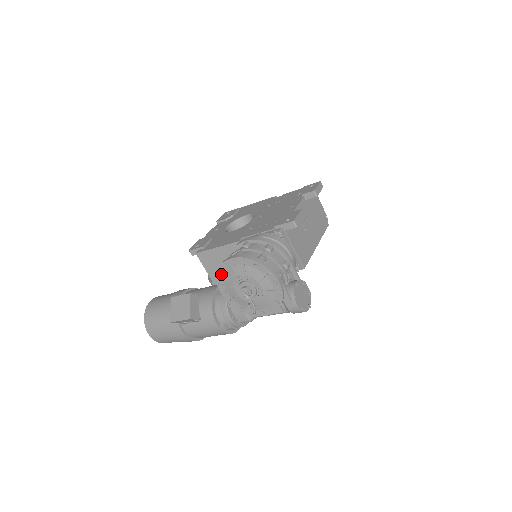
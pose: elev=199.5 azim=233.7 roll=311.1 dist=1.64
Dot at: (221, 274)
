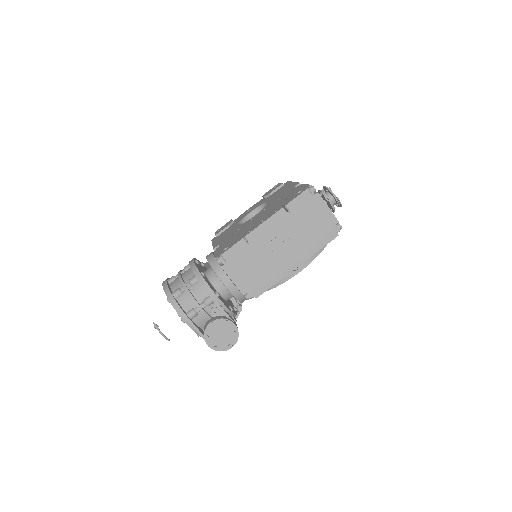
Dot at: occluded
